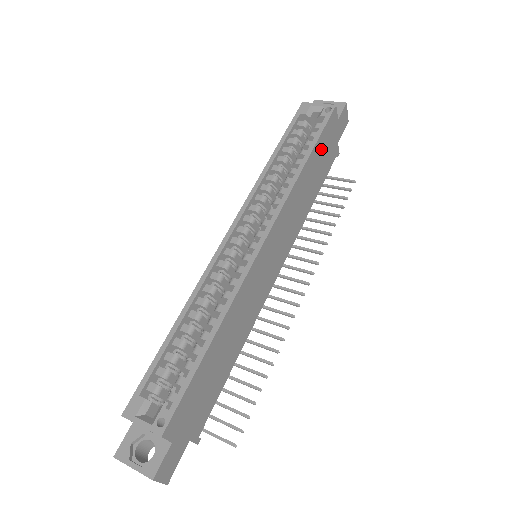
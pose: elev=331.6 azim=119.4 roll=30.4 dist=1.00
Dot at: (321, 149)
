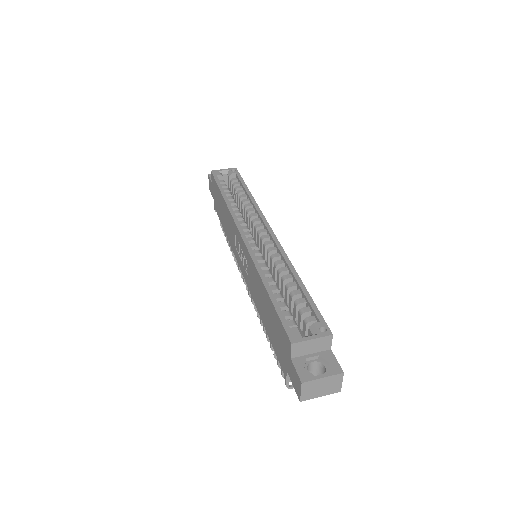
Dot at: occluded
